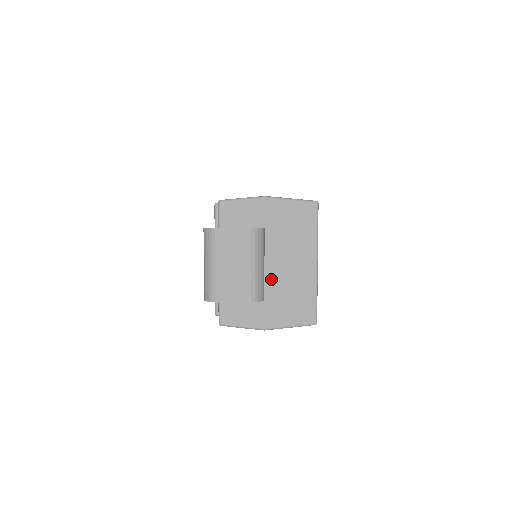
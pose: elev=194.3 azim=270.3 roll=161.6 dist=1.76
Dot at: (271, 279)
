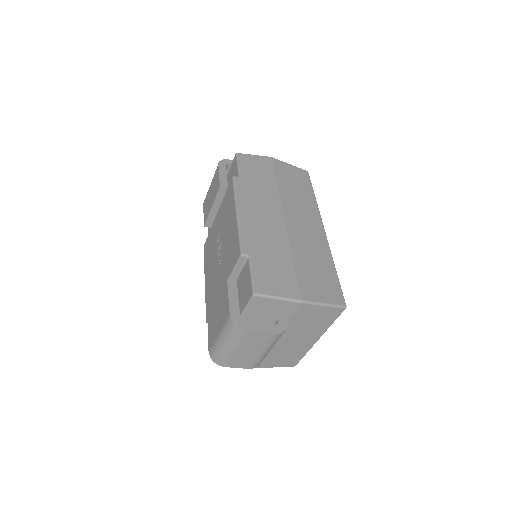
Dot at: (274, 346)
